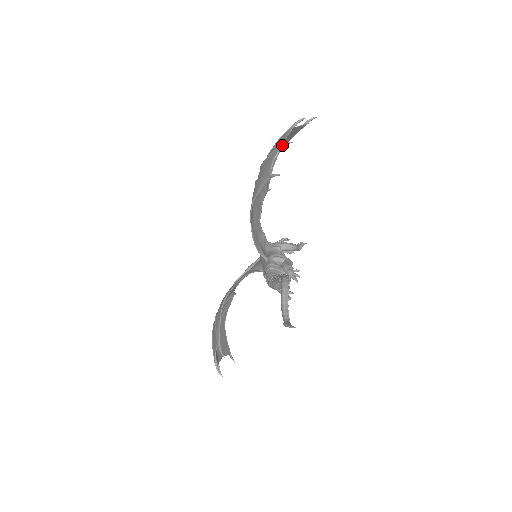
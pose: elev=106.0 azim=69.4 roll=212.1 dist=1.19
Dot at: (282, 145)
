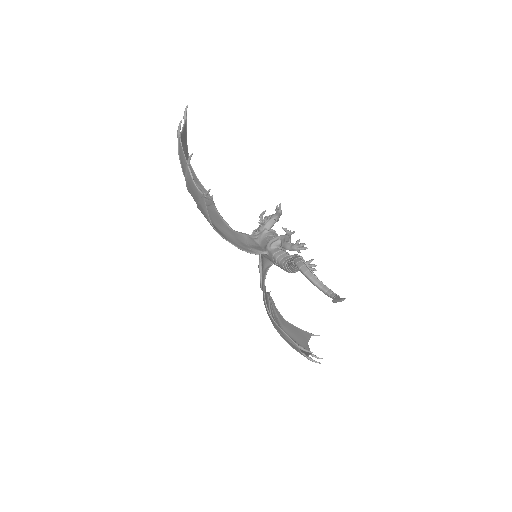
Dot at: (187, 163)
